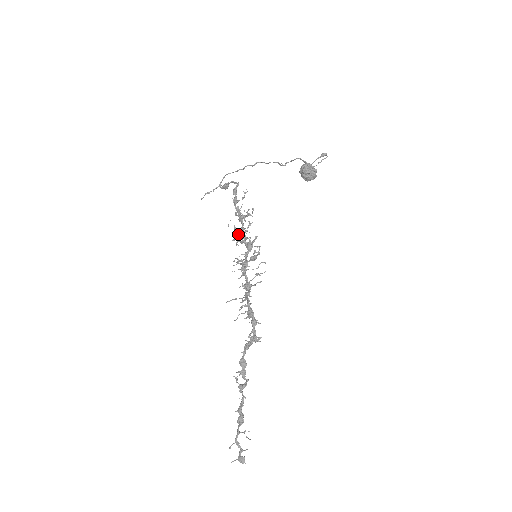
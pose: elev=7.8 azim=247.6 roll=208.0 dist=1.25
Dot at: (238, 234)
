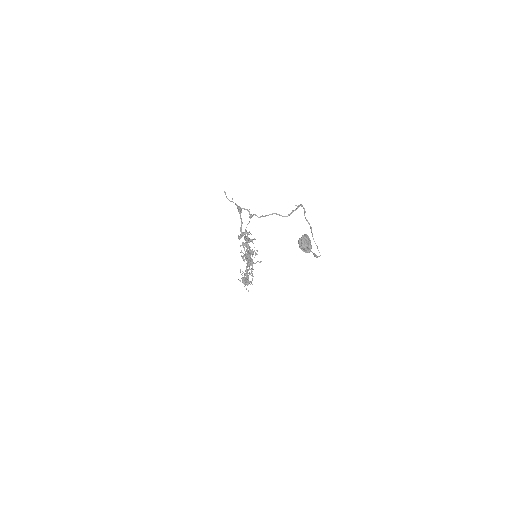
Dot at: occluded
